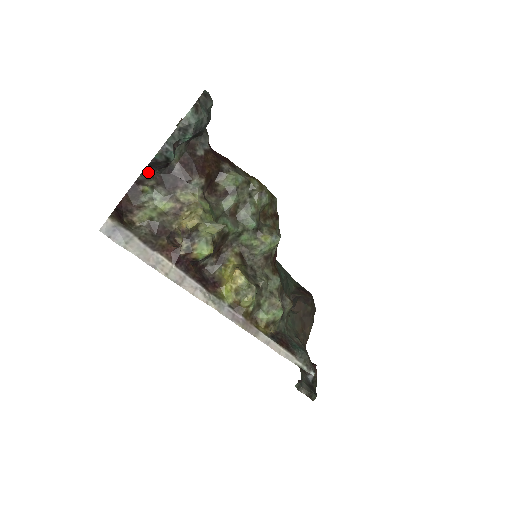
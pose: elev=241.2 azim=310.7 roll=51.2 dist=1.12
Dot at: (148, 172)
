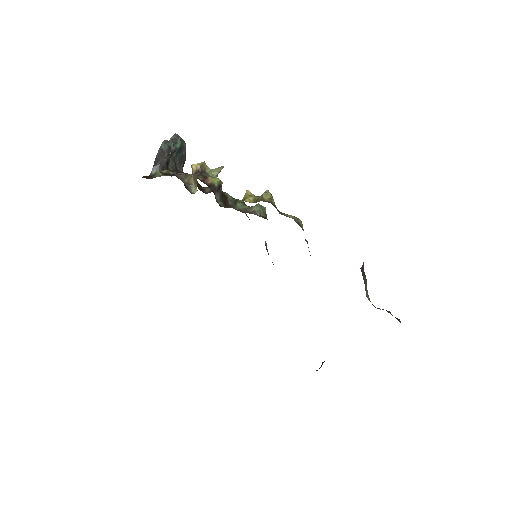
Dot at: occluded
